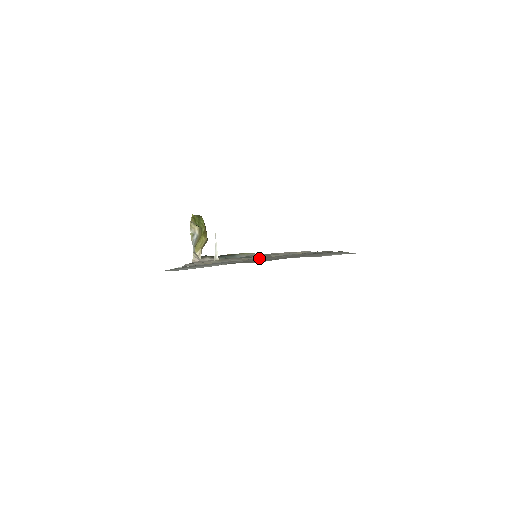
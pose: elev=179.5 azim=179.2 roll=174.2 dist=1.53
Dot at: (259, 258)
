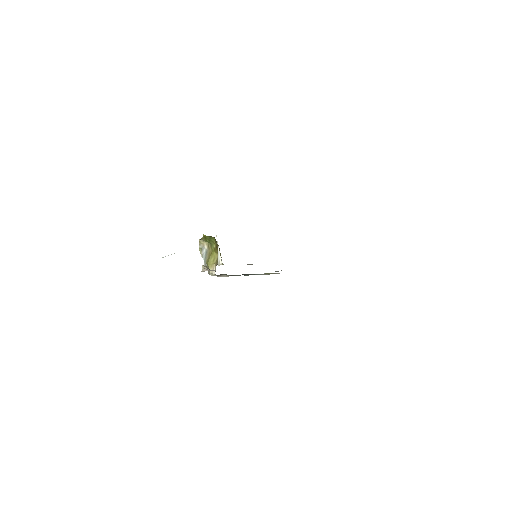
Dot at: occluded
